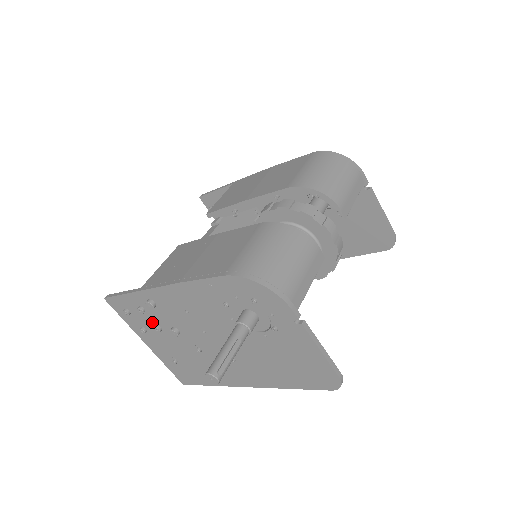
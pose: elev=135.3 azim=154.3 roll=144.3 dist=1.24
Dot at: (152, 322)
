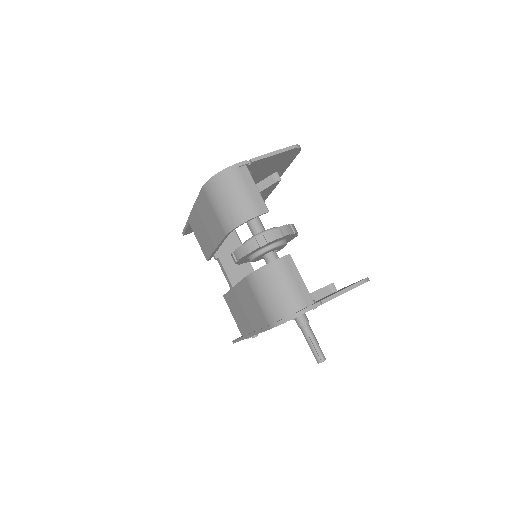
Dot at: occluded
